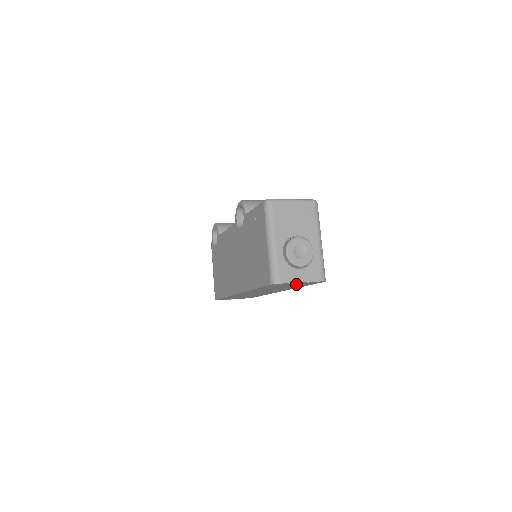
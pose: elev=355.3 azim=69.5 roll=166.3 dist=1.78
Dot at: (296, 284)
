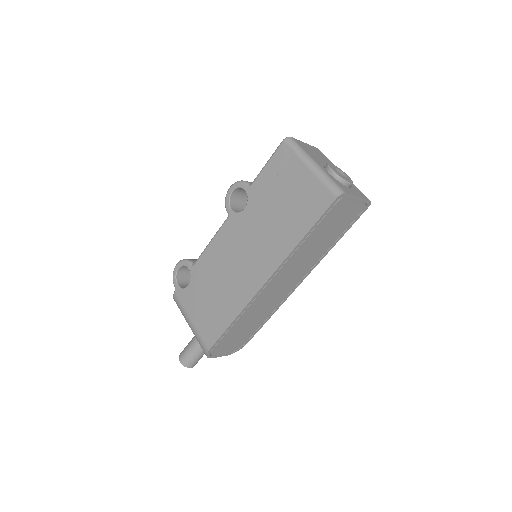
Dot at: (345, 215)
